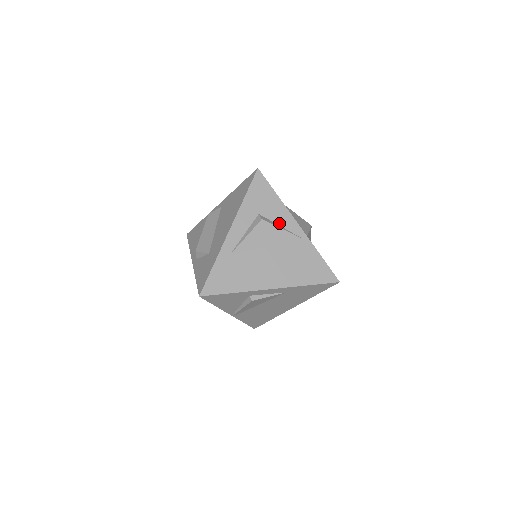
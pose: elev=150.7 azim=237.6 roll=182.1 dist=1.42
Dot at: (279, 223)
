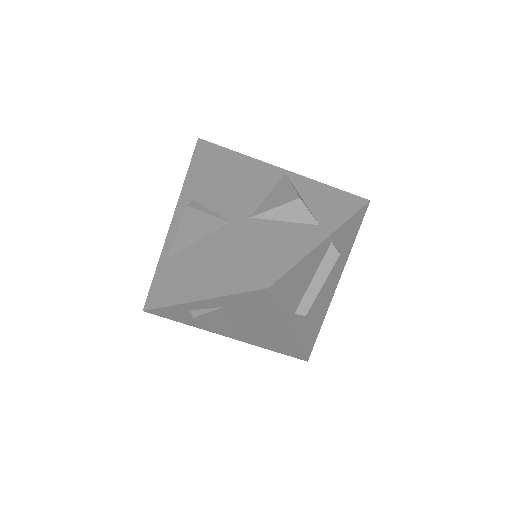
Dot at: (210, 206)
